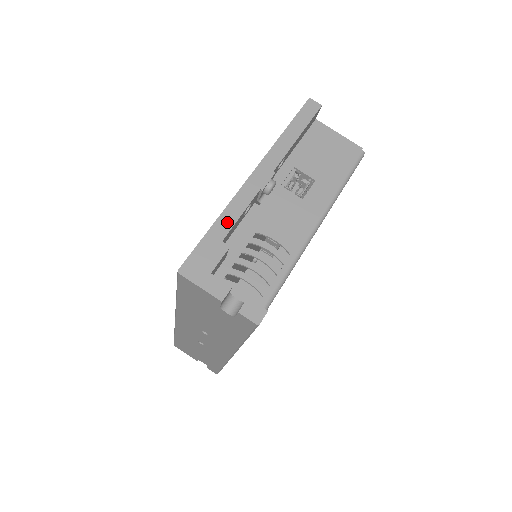
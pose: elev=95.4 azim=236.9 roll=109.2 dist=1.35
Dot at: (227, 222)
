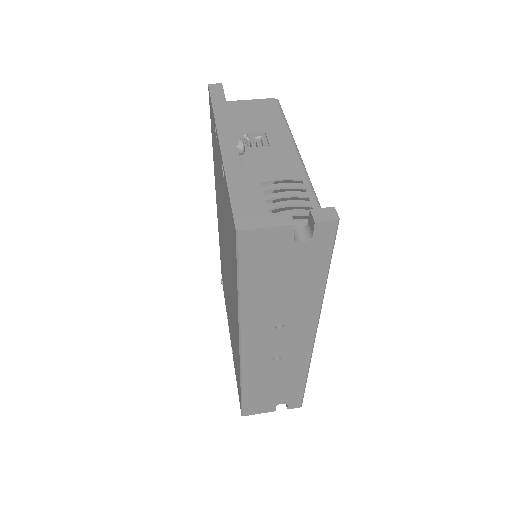
Dot at: (236, 178)
